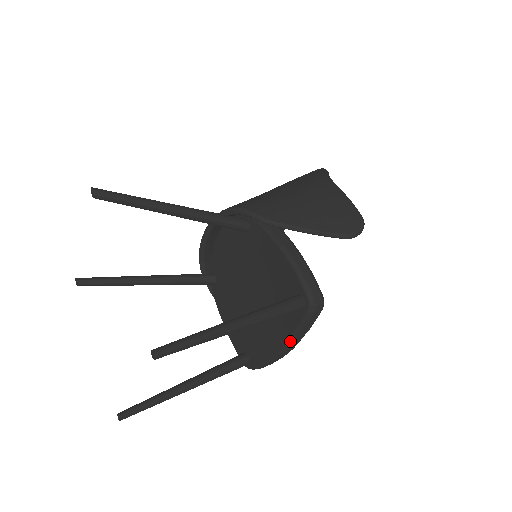
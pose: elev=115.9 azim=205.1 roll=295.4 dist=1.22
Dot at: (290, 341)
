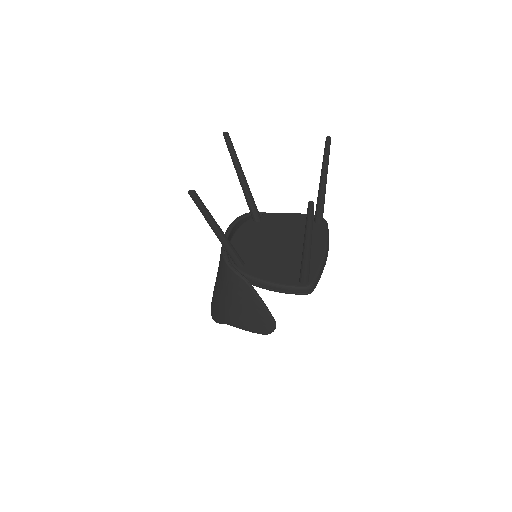
Dot at: (327, 241)
